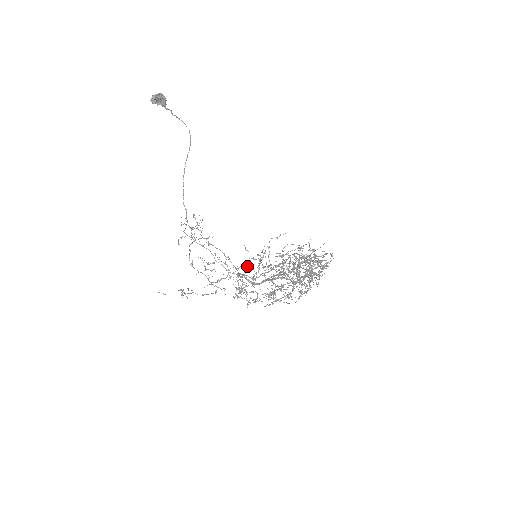
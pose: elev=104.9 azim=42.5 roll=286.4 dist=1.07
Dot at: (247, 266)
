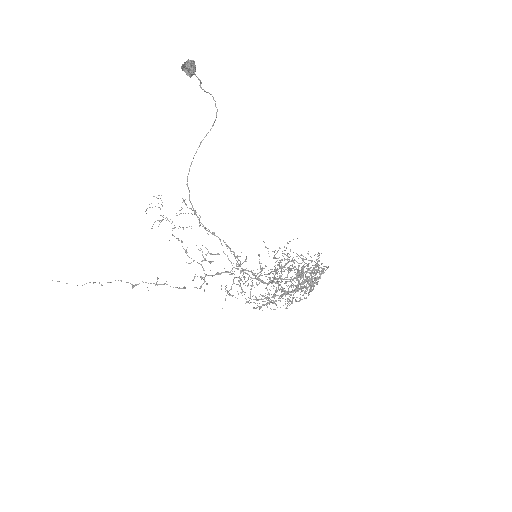
Dot at: occluded
